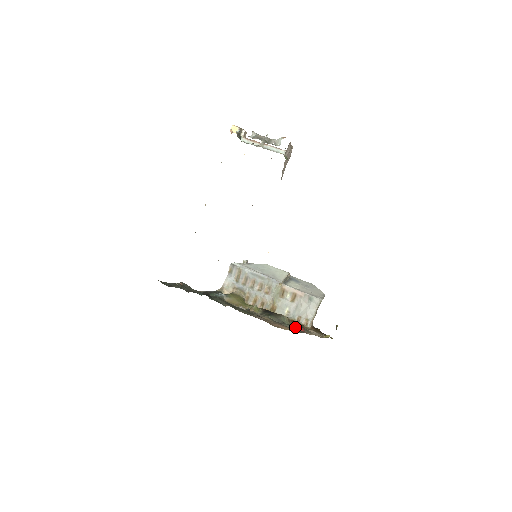
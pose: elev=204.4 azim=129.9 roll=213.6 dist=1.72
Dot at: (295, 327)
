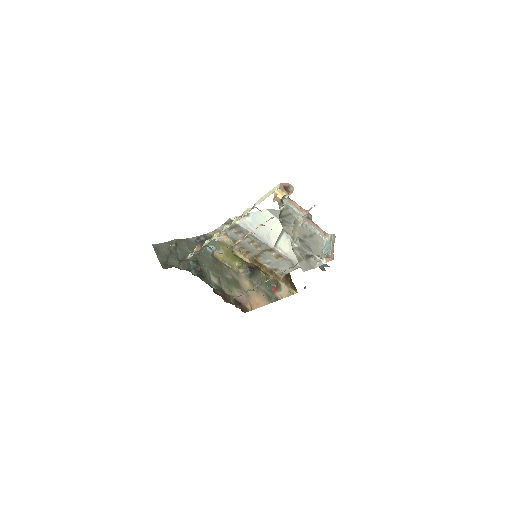
Dot at: (270, 287)
